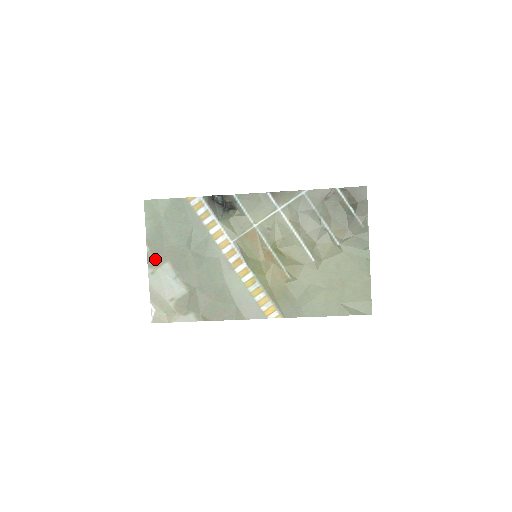
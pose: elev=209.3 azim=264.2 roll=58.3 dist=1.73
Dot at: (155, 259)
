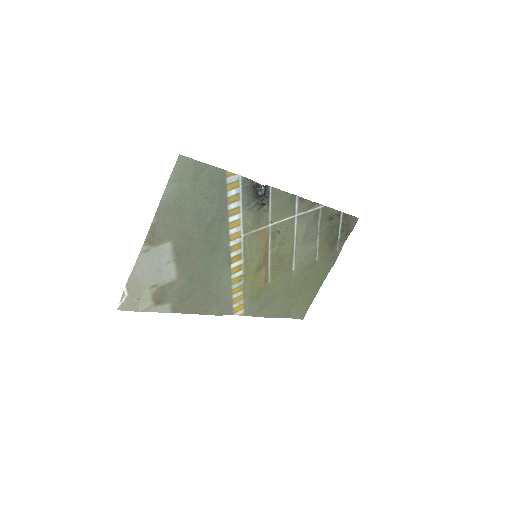
Dot at: (157, 235)
